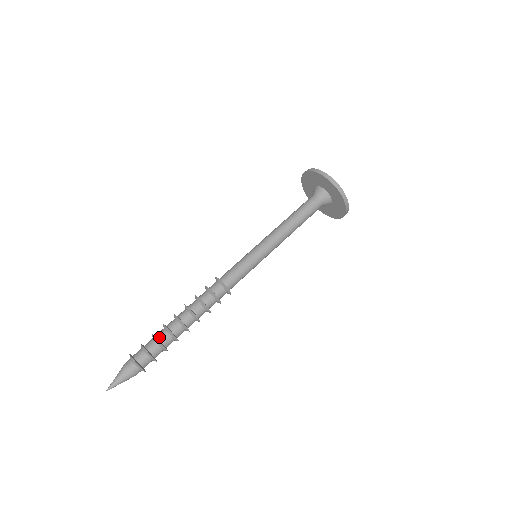
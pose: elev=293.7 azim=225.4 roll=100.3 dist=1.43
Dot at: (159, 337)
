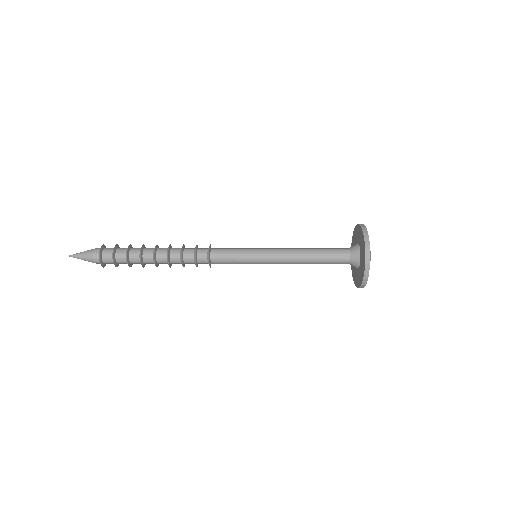
Dot at: (132, 248)
